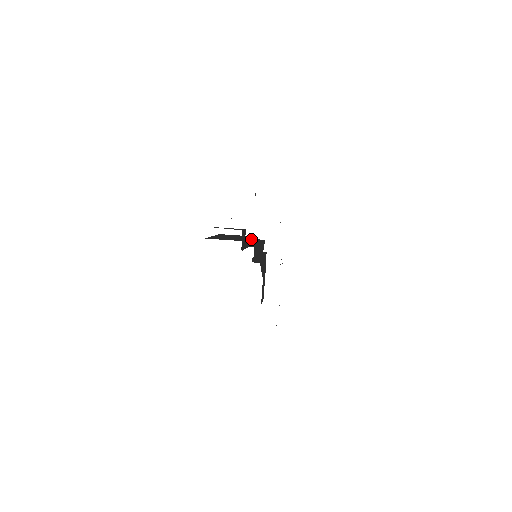
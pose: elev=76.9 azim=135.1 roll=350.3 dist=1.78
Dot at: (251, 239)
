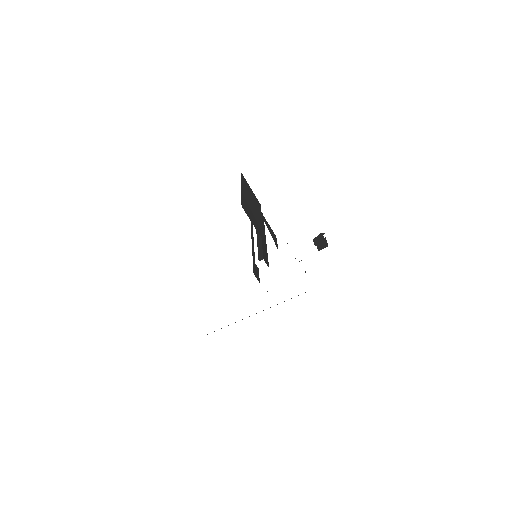
Dot at: occluded
